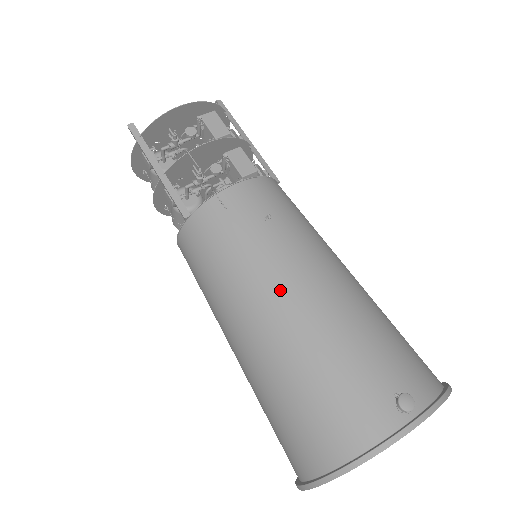
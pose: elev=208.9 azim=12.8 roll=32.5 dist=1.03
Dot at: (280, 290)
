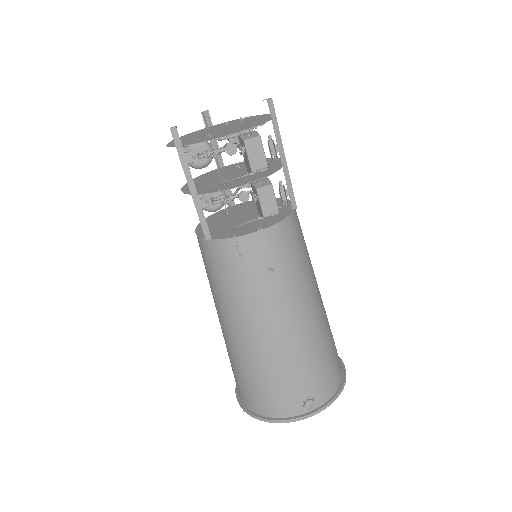
Dot at: (261, 325)
